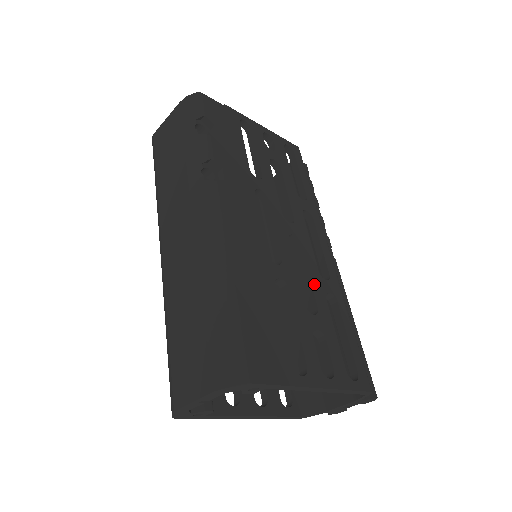
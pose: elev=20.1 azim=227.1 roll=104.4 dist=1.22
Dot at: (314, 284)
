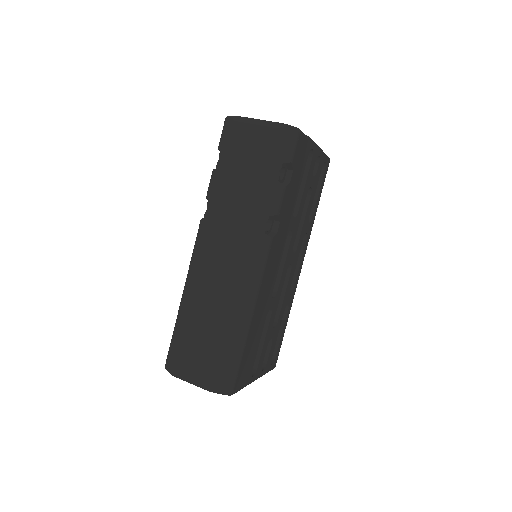
Dot at: (284, 303)
